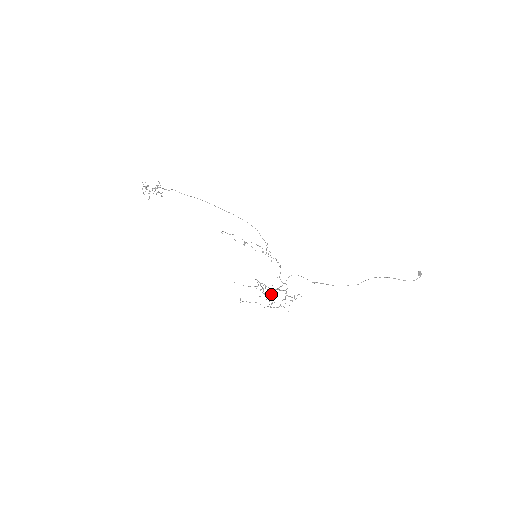
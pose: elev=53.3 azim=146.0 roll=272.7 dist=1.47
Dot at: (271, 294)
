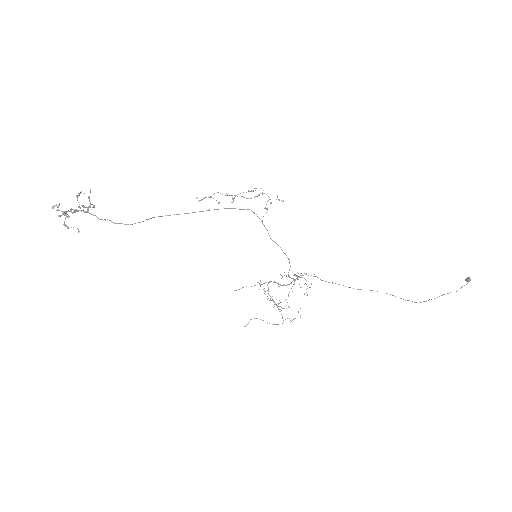
Dot at: occluded
